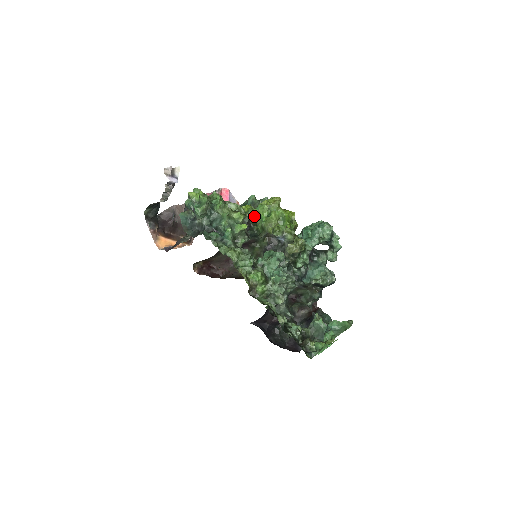
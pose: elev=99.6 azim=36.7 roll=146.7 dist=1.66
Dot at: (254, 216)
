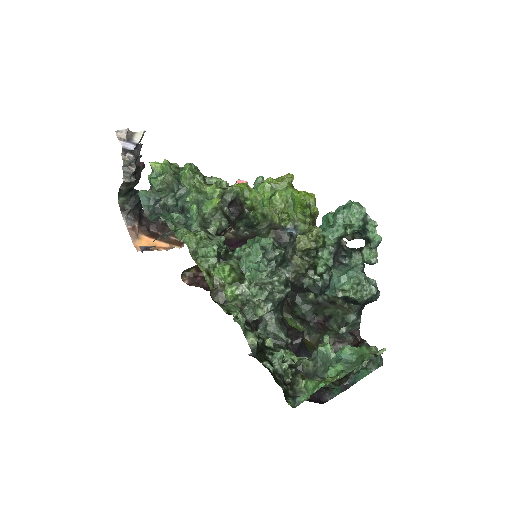
Dot at: (251, 198)
